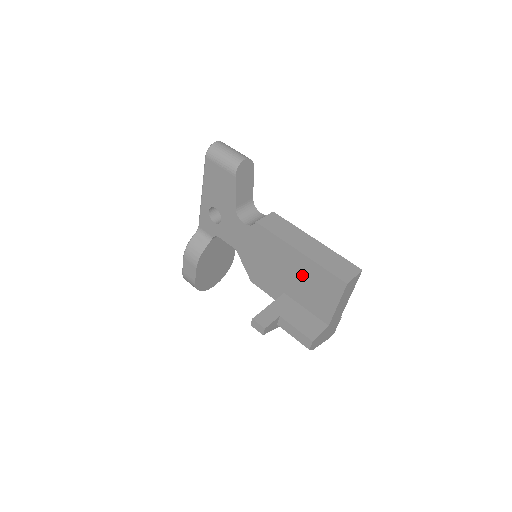
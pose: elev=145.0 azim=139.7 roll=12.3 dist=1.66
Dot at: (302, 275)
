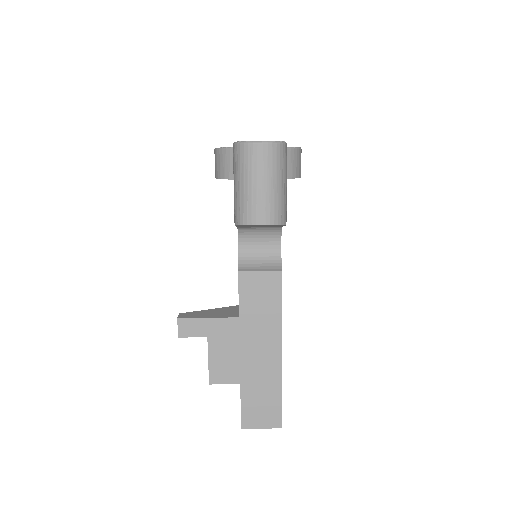
Dot at: occluded
